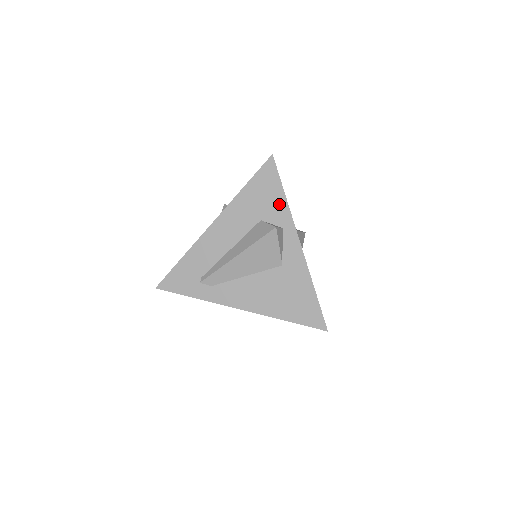
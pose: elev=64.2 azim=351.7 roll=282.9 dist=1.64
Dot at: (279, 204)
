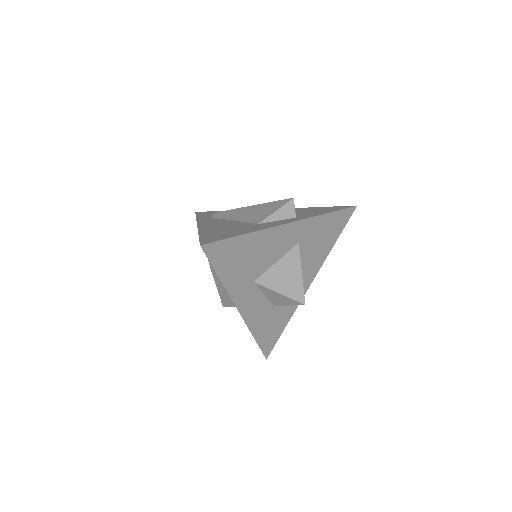
Dot at: (317, 213)
